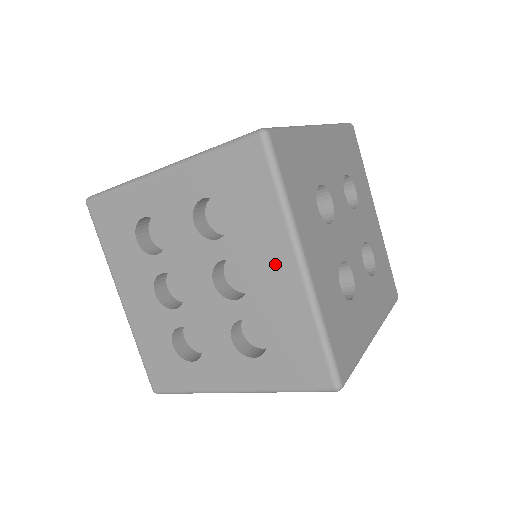
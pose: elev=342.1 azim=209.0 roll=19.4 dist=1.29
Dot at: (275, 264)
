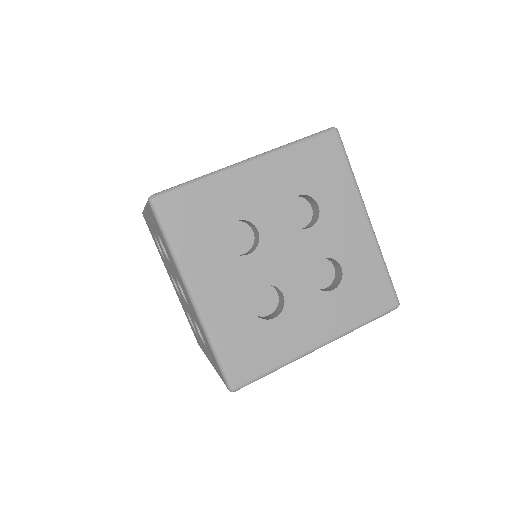
Dot at: (185, 291)
